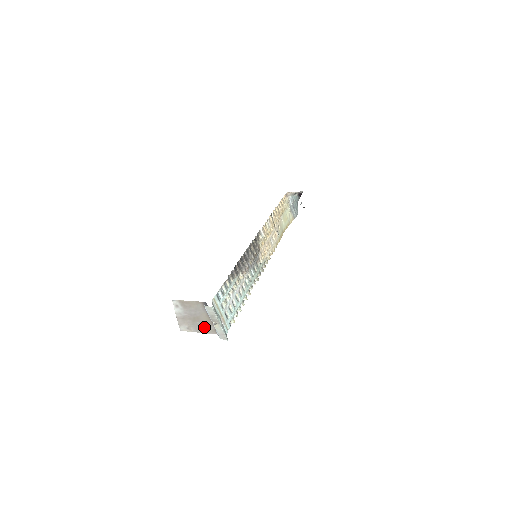
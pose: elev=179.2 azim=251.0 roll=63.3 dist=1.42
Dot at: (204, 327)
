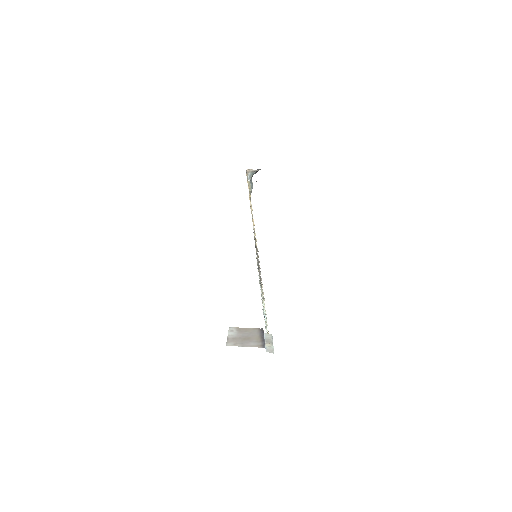
Dot at: (251, 343)
